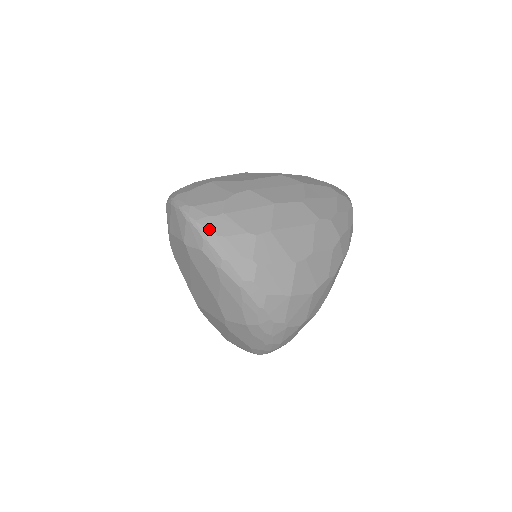
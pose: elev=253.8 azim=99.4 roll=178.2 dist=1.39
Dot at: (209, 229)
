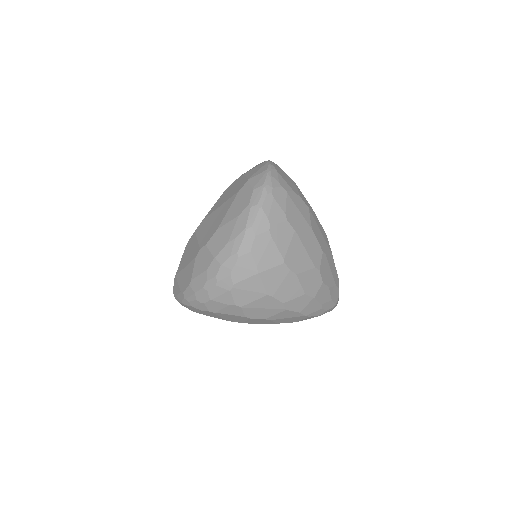
Dot at: (272, 185)
